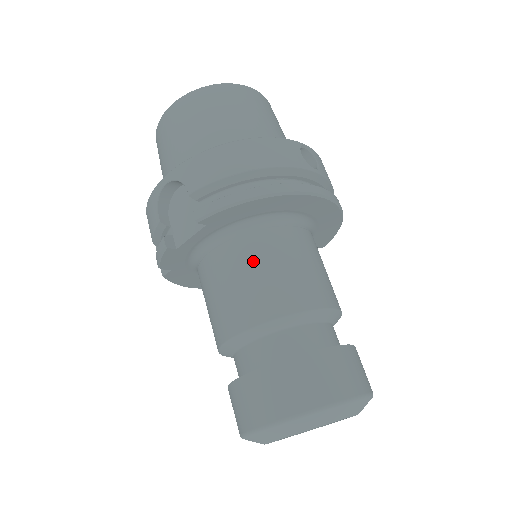
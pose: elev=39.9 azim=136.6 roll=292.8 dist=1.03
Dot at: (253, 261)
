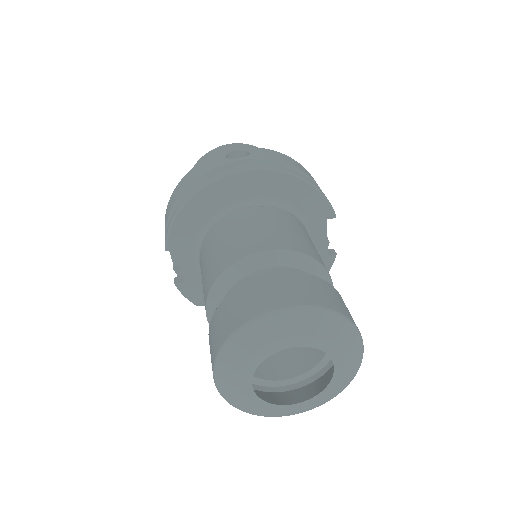
Dot at: (207, 253)
